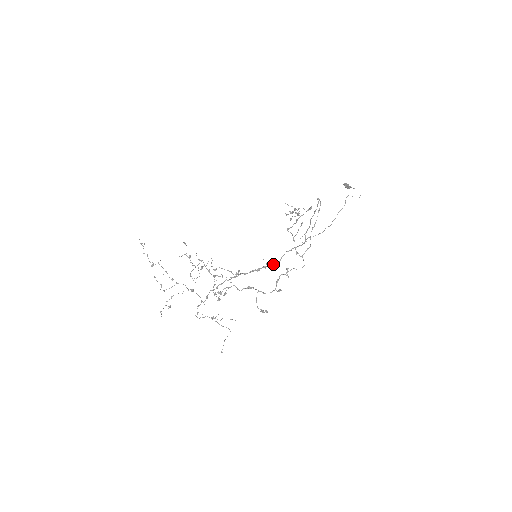
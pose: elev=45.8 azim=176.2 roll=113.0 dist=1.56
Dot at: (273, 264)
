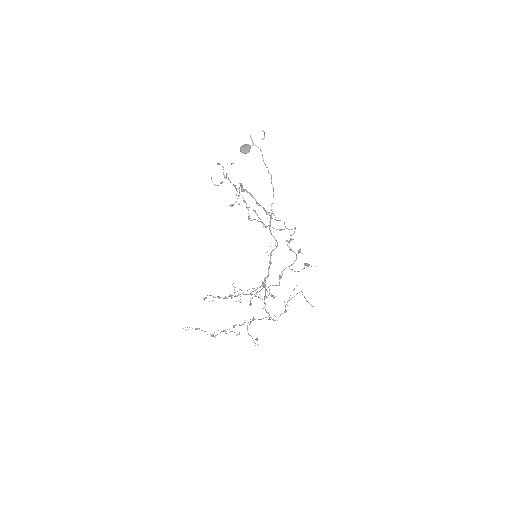
Dot at: occluded
